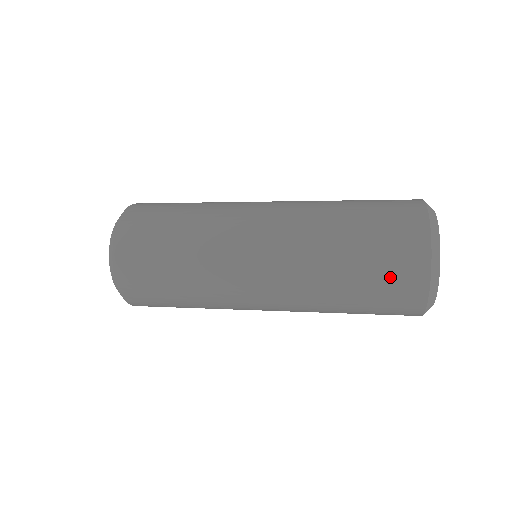
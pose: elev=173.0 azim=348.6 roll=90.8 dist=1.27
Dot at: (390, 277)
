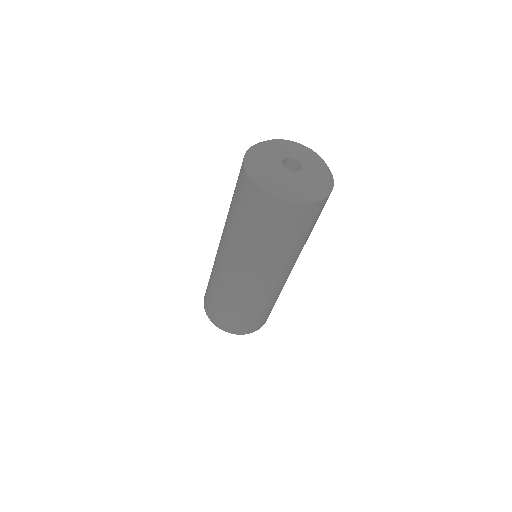
Dot at: (241, 197)
